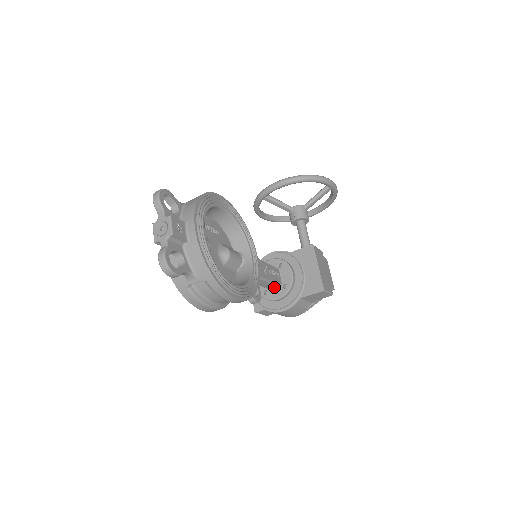
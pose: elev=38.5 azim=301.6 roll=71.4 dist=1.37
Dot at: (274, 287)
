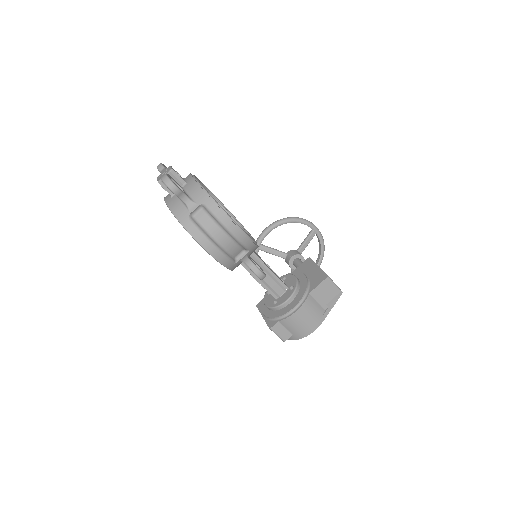
Dot at: (282, 293)
